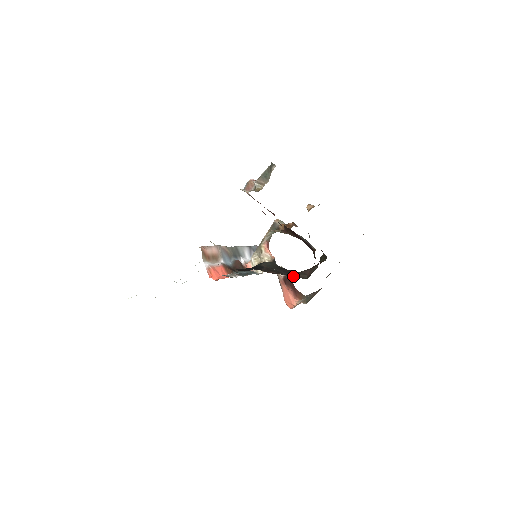
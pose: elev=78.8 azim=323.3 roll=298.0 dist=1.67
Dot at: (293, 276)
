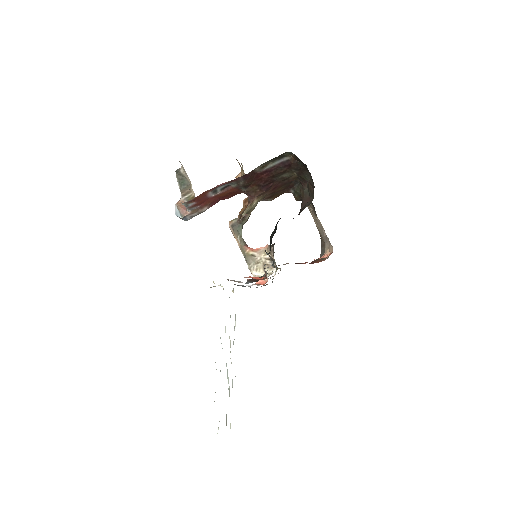
Dot at: occluded
